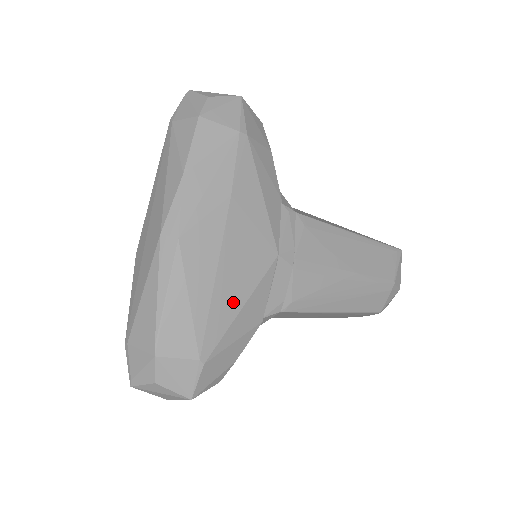
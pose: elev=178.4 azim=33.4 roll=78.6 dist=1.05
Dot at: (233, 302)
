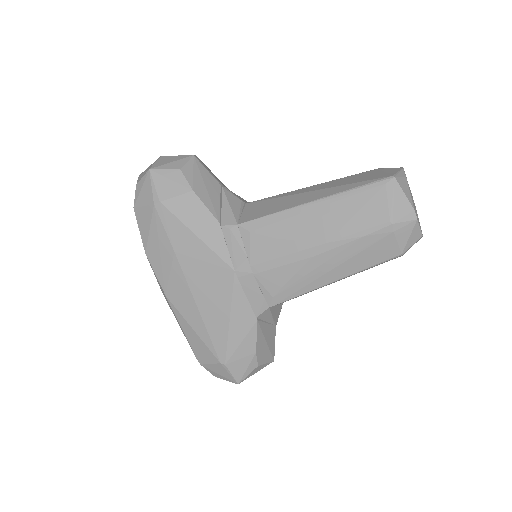
Dot at: (220, 320)
